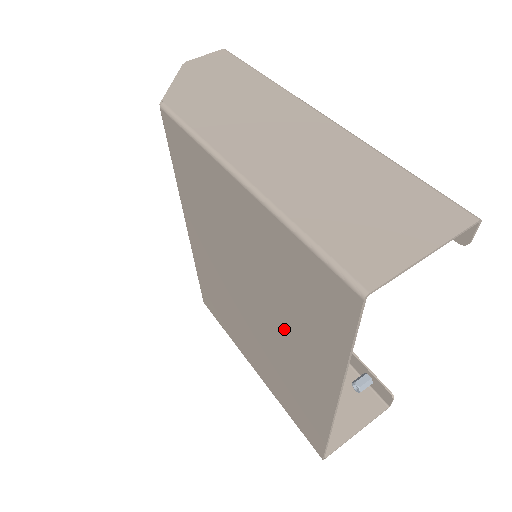
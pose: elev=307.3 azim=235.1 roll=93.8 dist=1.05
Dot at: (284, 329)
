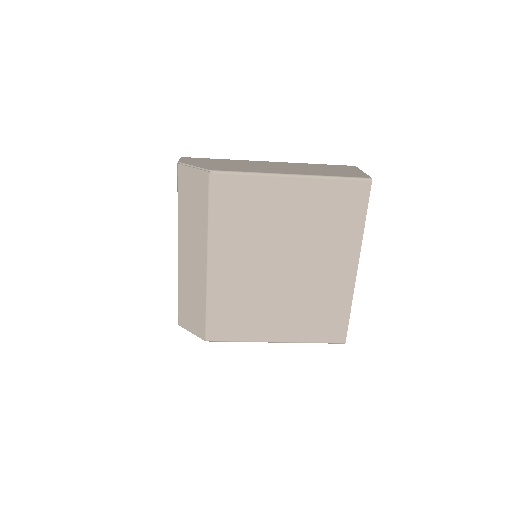
Dot at: (318, 254)
